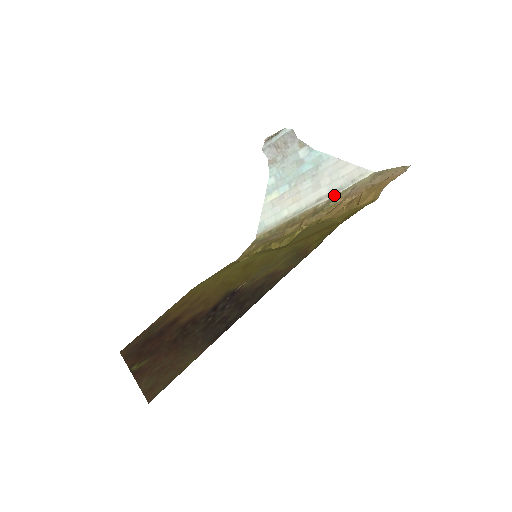
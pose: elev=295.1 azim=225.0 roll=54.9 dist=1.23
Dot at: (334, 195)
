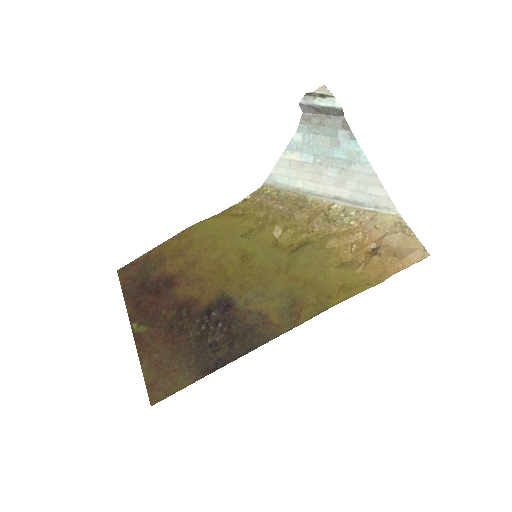
Dot at: (353, 206)
